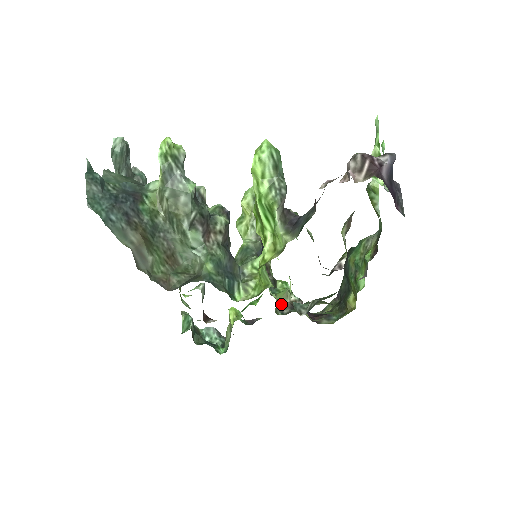
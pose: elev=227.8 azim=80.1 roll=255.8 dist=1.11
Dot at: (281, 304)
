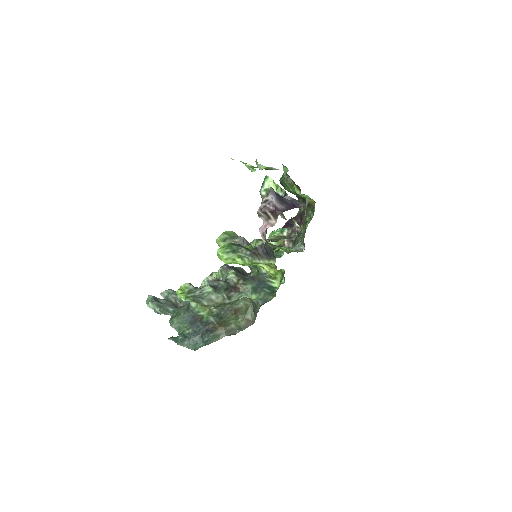
Dot at: (285, 245)
